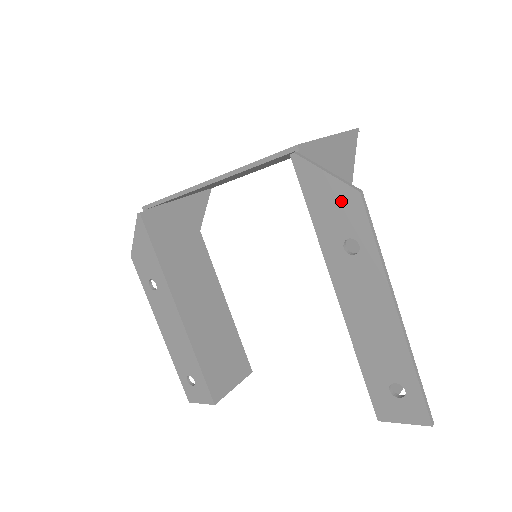
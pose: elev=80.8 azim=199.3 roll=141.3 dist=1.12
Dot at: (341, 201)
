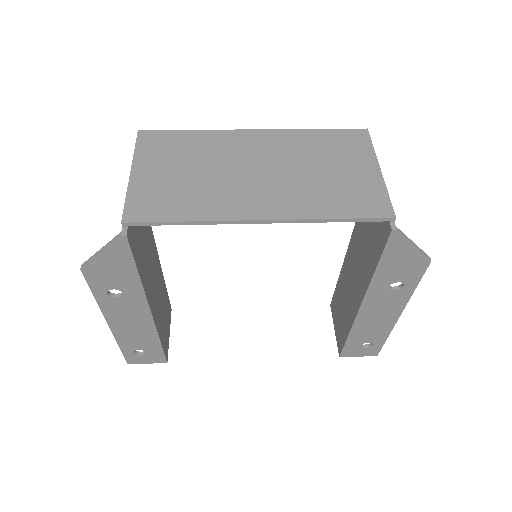
Dot at: (412, 264)
